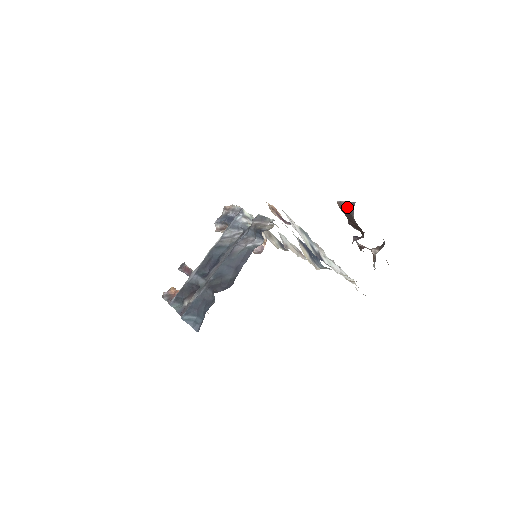
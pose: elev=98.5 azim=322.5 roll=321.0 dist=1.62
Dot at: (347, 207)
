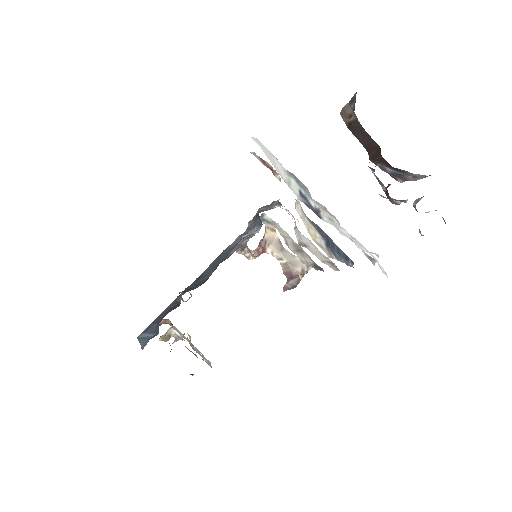
Dot at: (350, 110)
